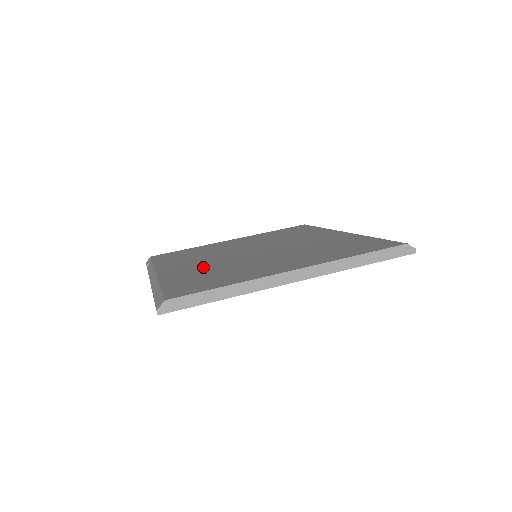
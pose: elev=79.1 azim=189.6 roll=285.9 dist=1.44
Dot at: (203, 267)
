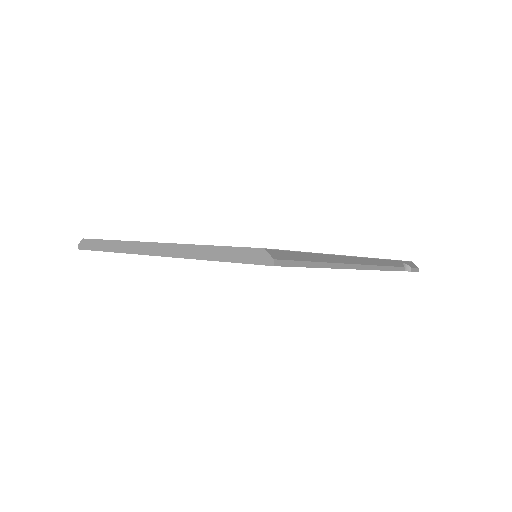
Dot at: occluded
